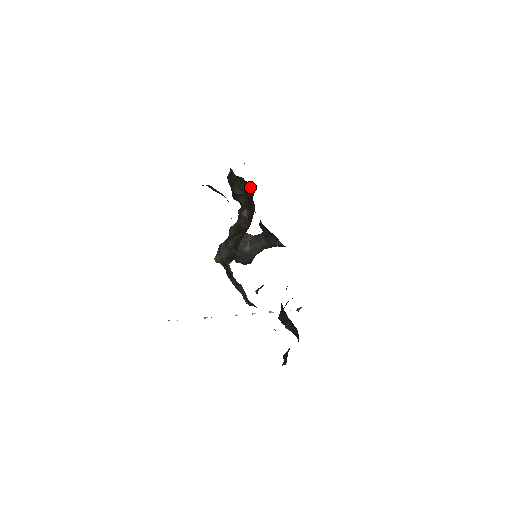
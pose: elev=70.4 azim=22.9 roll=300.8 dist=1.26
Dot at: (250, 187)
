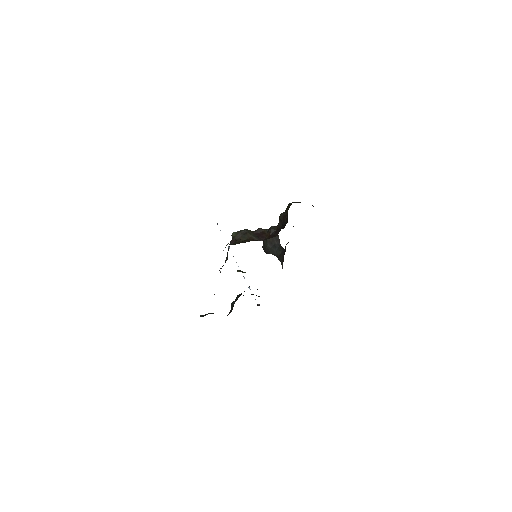
Dot at: (286, 223)
